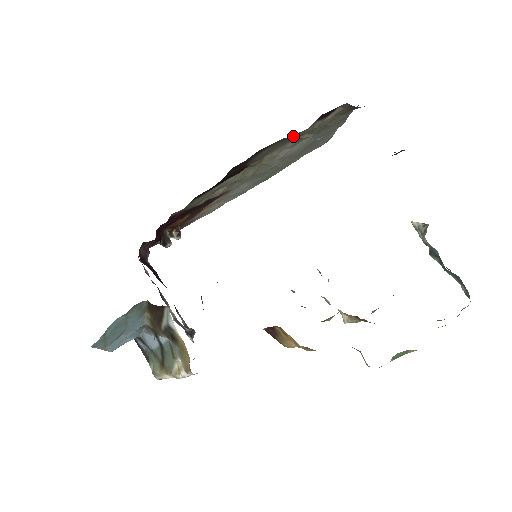
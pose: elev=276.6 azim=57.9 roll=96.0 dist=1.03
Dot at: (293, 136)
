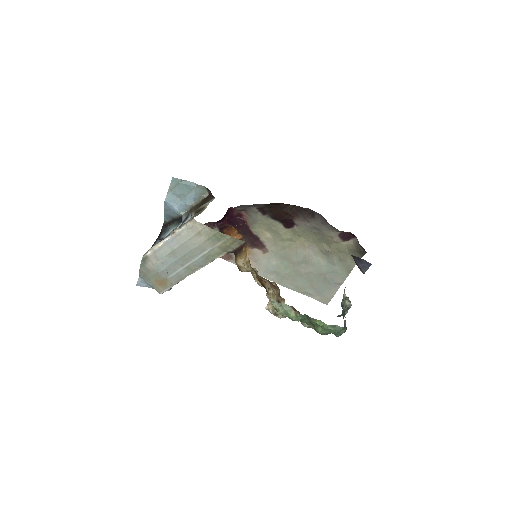
Dot at: (324, 228)
